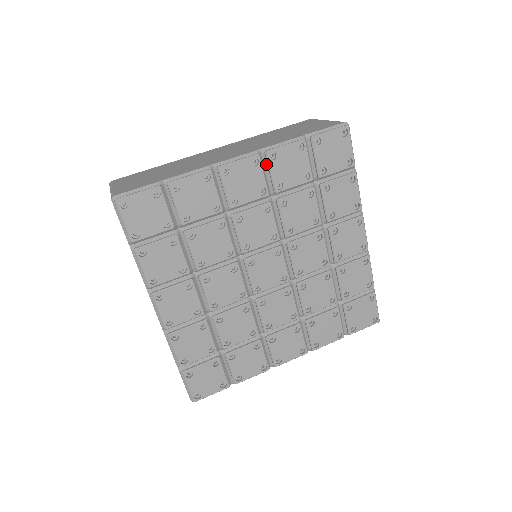
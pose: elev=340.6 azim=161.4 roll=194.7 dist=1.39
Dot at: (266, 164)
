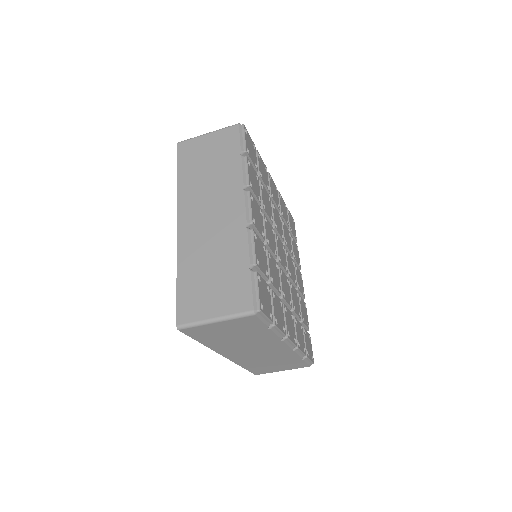
Dot at: occluded
